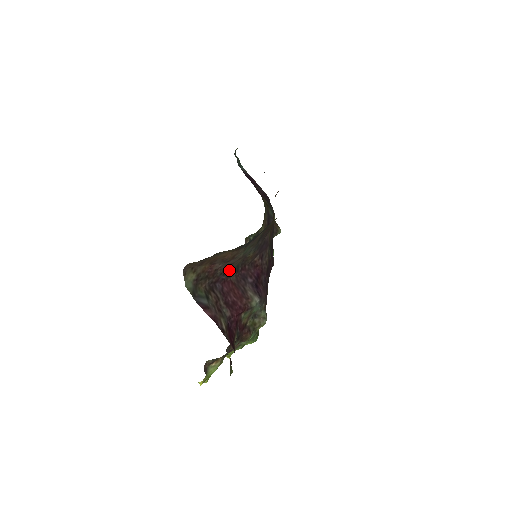
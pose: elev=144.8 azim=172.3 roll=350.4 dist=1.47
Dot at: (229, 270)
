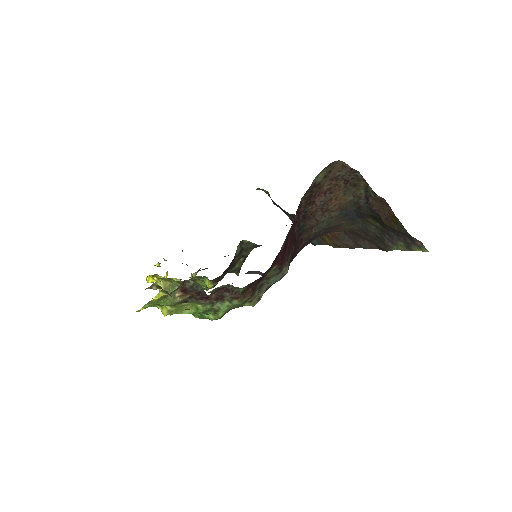
Dot at: (305, 219)
